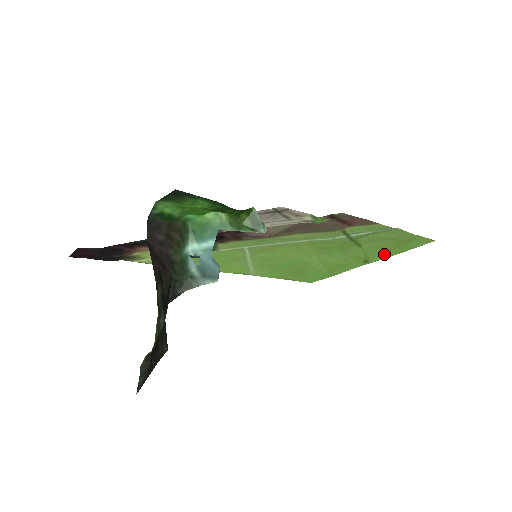
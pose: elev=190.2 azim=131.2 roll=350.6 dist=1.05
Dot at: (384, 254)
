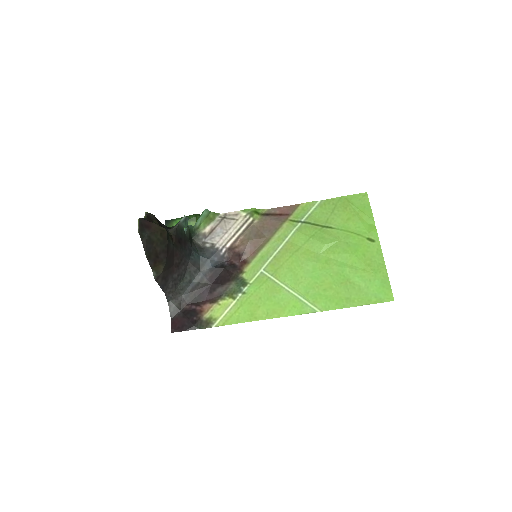
Dot at: (369, 226)
